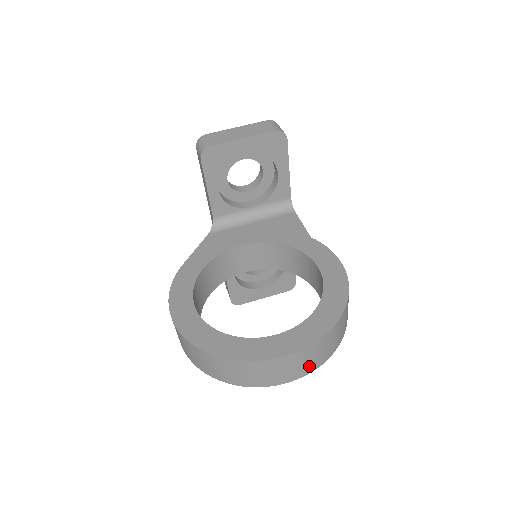
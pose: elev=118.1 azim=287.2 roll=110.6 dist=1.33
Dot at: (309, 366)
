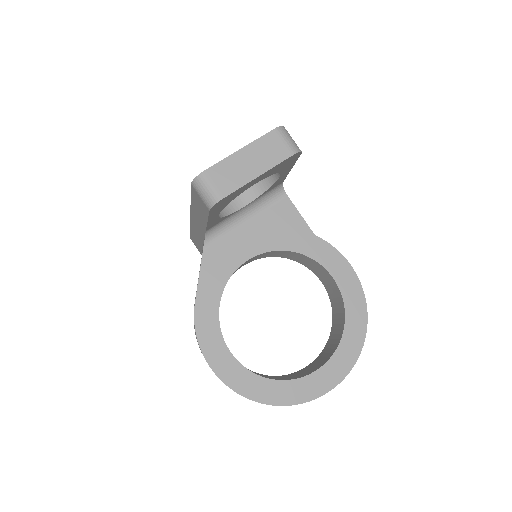
Dot at: occluded
